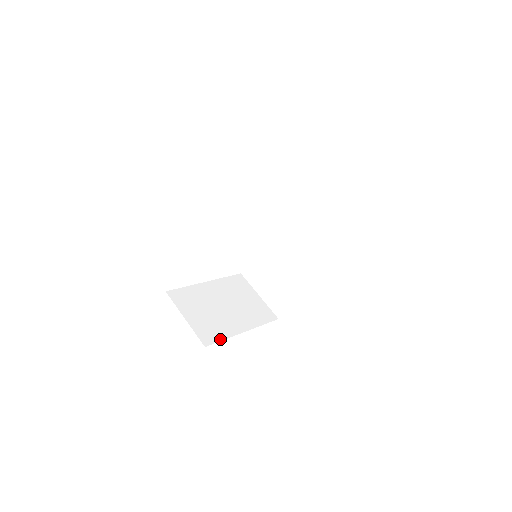
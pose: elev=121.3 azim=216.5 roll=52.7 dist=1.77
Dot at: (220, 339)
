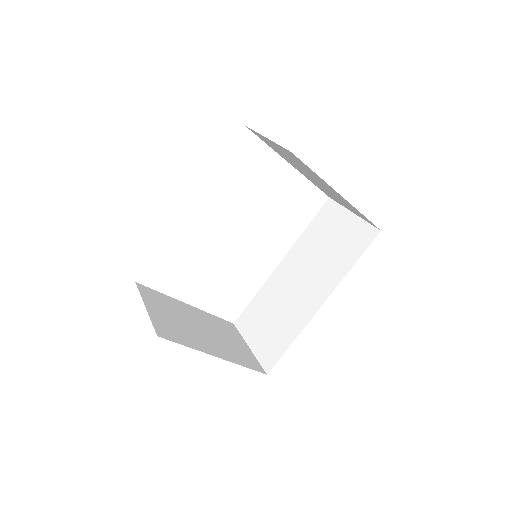
Dot at: (181, 343)
